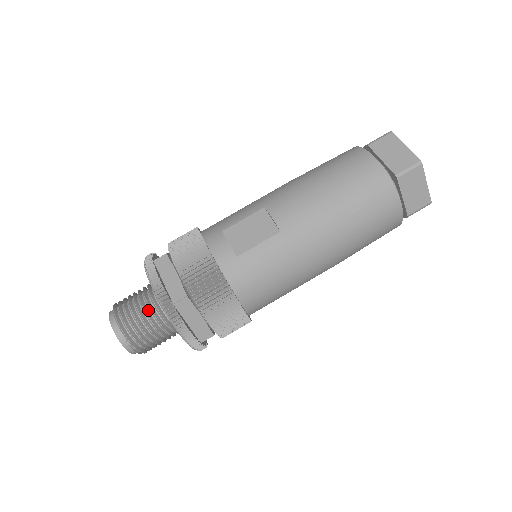
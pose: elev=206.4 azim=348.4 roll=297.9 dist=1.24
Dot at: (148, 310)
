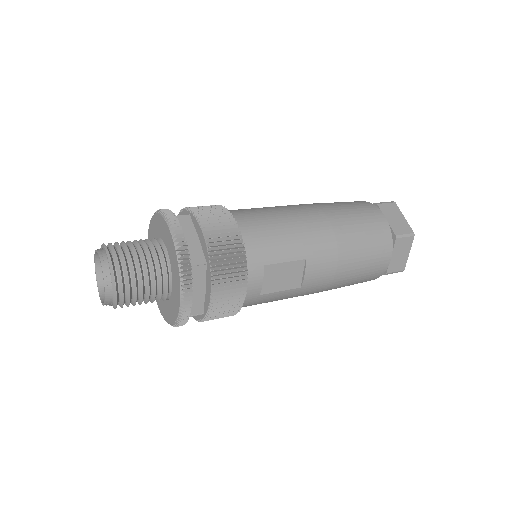
Dot at: (151, 291)
